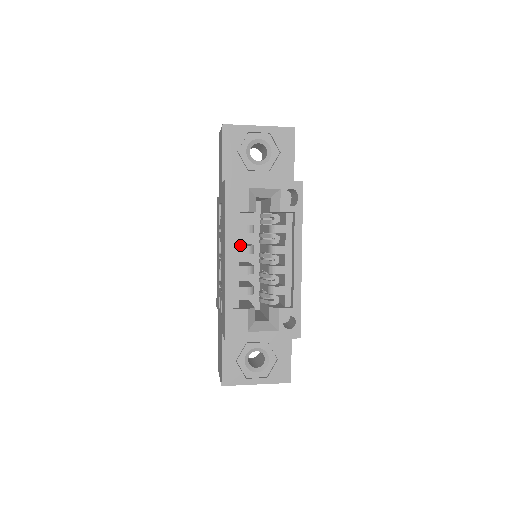
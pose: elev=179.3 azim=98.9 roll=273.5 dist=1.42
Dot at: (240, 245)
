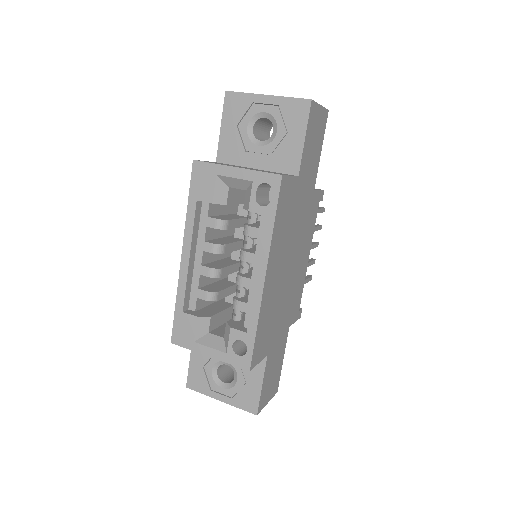
Dot at: (206, 241)
